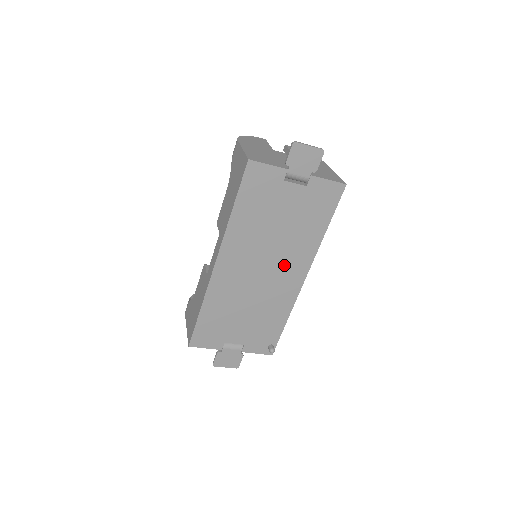
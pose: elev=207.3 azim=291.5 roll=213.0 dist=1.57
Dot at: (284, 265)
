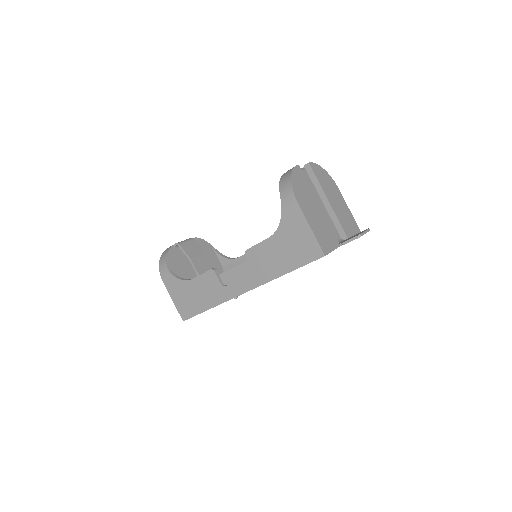
Dot at: occluded
